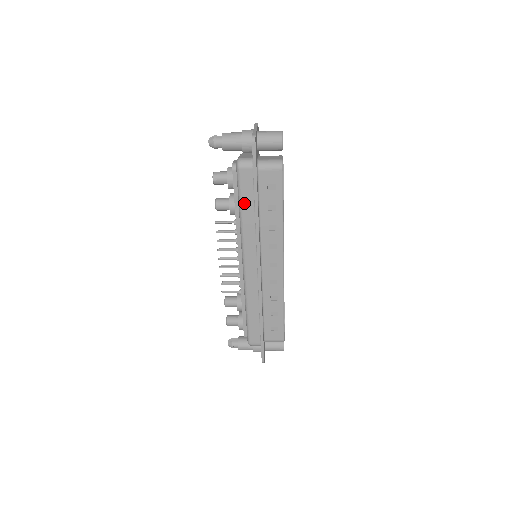
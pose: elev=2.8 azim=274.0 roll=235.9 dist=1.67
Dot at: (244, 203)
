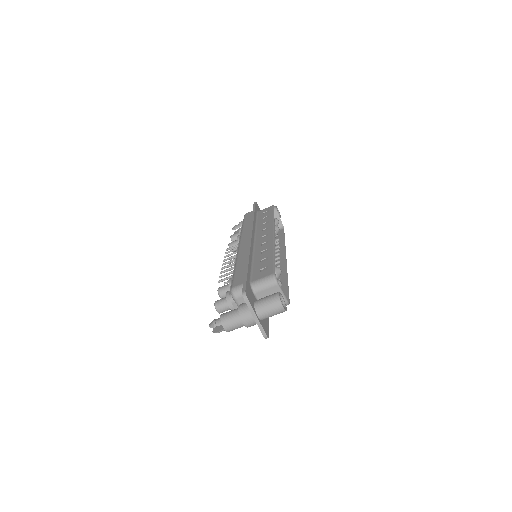
Dot at: (246, 222)
